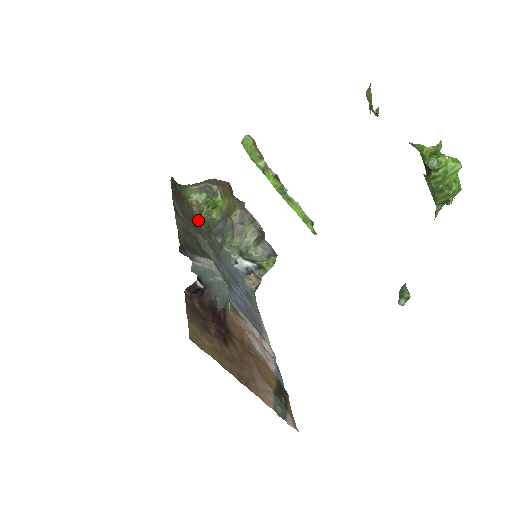
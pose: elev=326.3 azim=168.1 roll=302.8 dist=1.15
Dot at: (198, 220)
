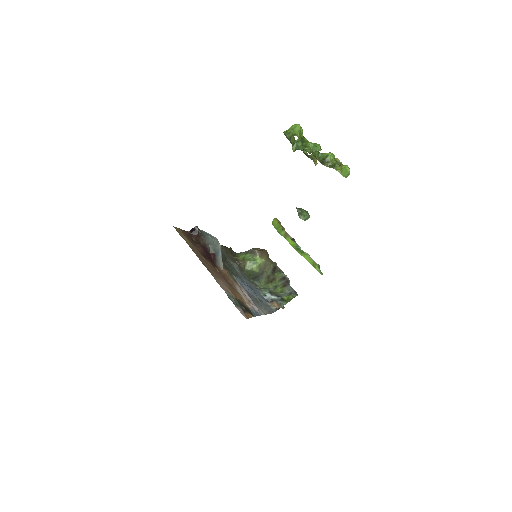
Dot at: (241, 267)
